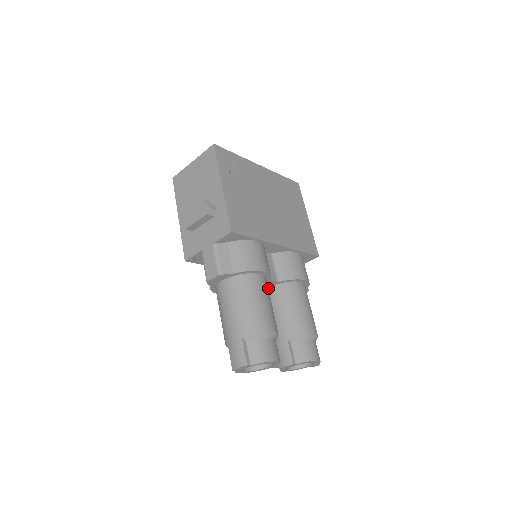
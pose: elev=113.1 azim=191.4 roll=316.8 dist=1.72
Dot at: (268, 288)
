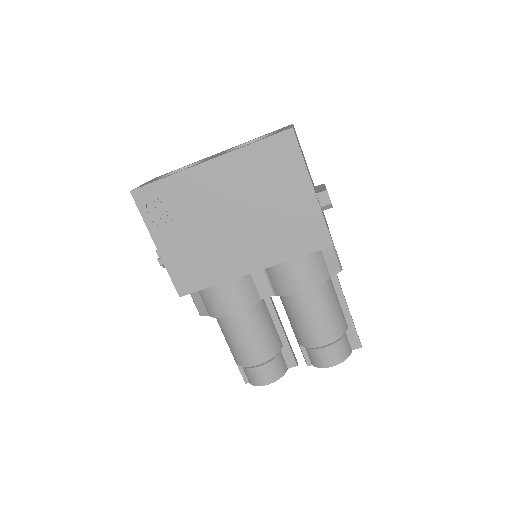
Dot at: occluded
